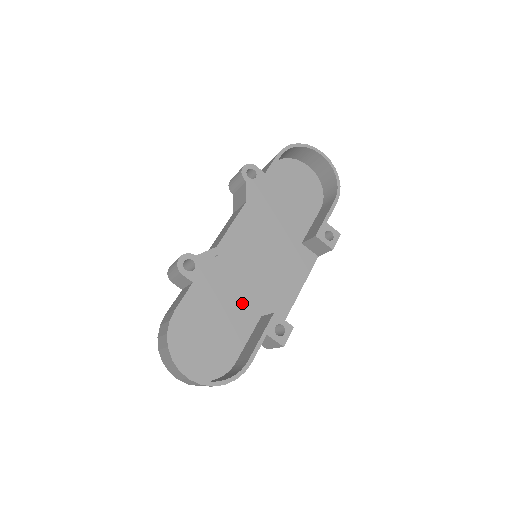
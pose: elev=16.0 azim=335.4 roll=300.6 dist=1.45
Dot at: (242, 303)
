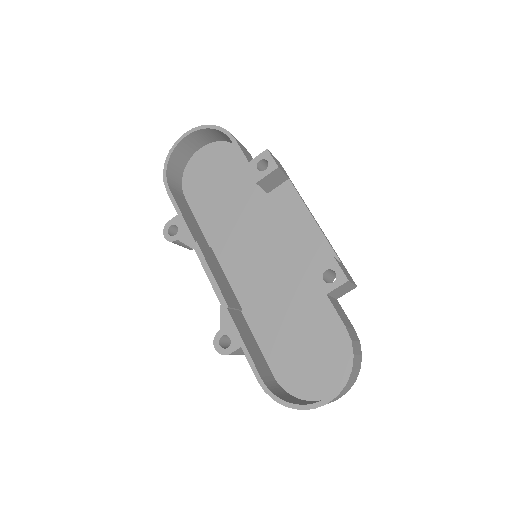
Dot at: (295, 294)
